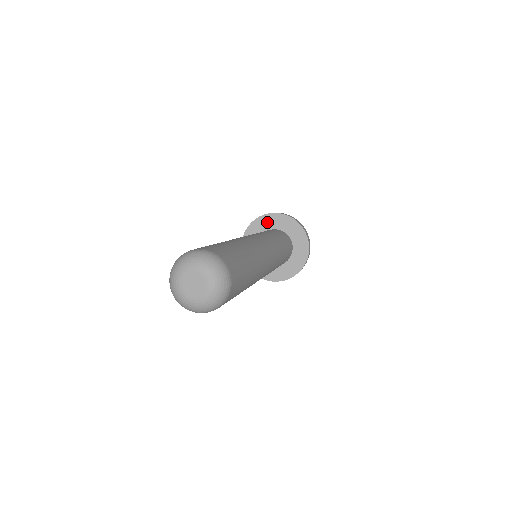
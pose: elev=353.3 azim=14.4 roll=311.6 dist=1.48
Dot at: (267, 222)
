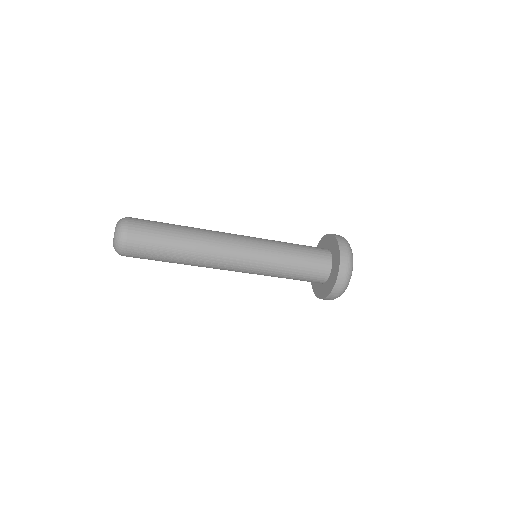
Dot at: (330, 241)
